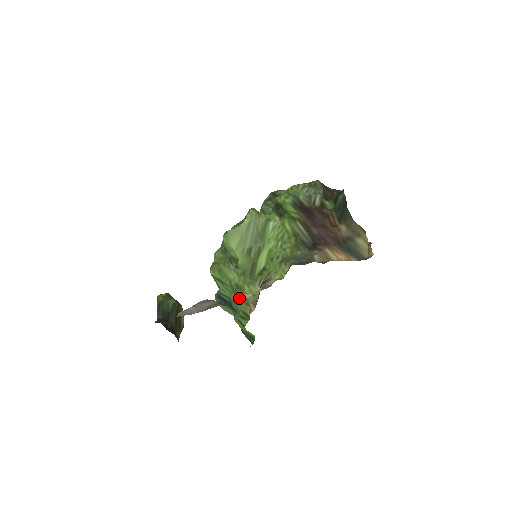
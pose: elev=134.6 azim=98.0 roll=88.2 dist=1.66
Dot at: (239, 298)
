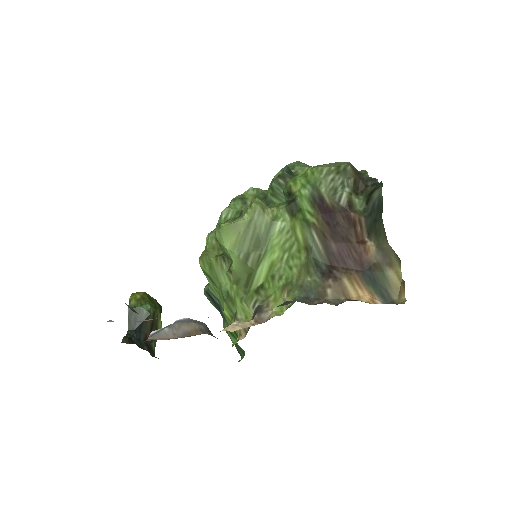
Dot at: (225, 330)
